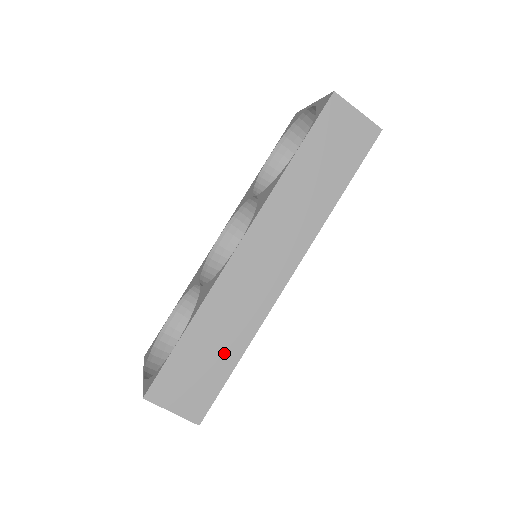
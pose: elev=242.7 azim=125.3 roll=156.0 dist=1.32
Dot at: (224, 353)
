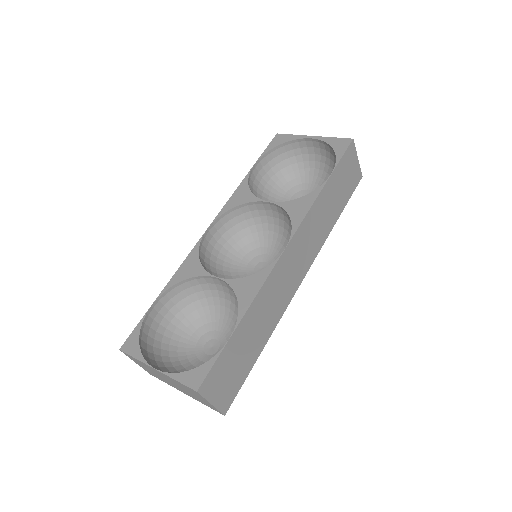
Dot at: (255, 345)
